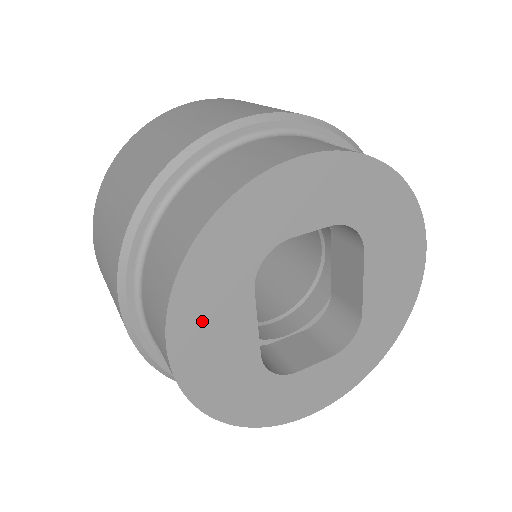
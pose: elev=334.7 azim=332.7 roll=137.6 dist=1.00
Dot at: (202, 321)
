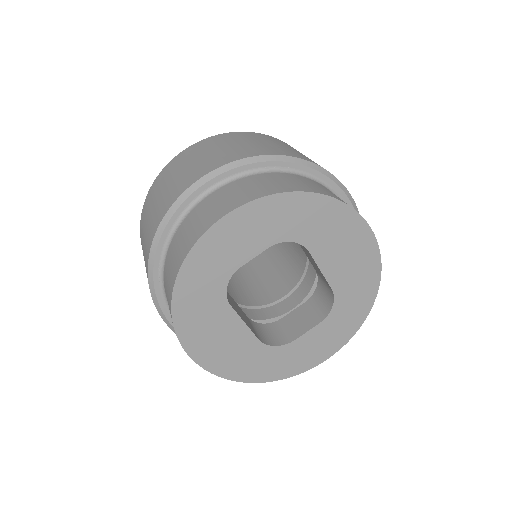
Dot at: (203, 334)
